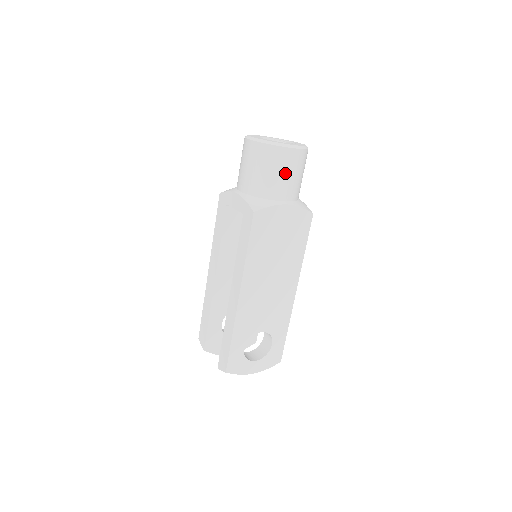
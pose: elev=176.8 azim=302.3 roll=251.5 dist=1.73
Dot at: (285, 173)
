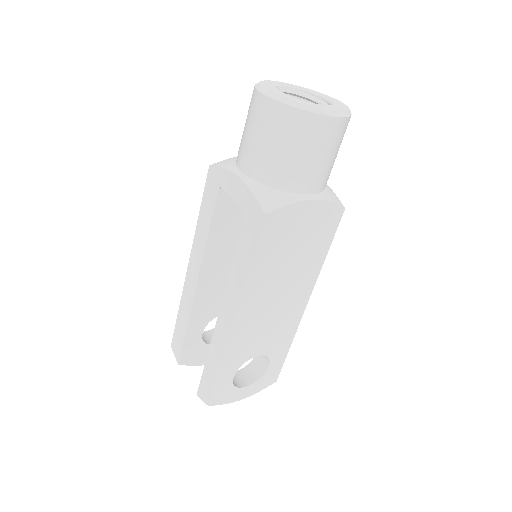
Dot at: (316, 154)
